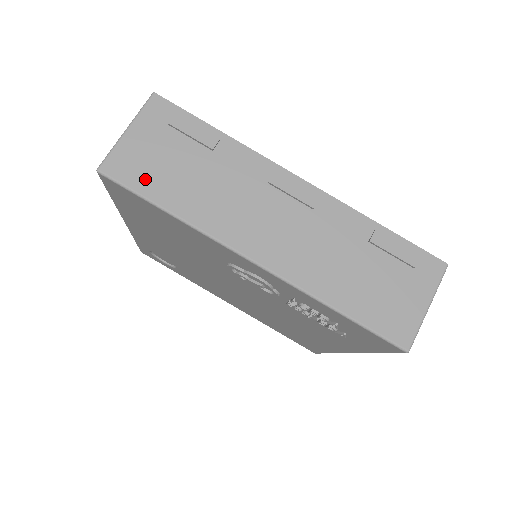
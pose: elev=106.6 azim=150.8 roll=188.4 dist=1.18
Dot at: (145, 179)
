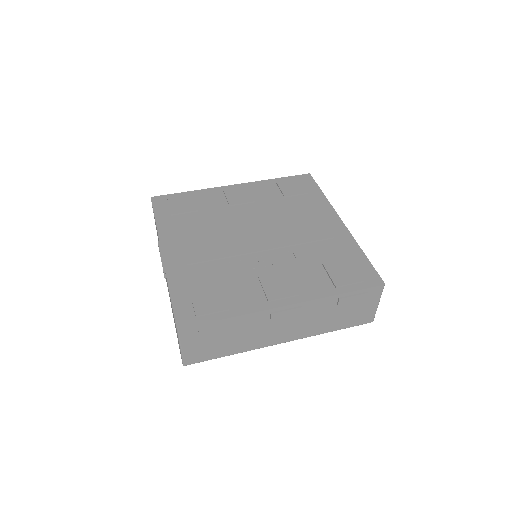
Dot at: (209, 355)
